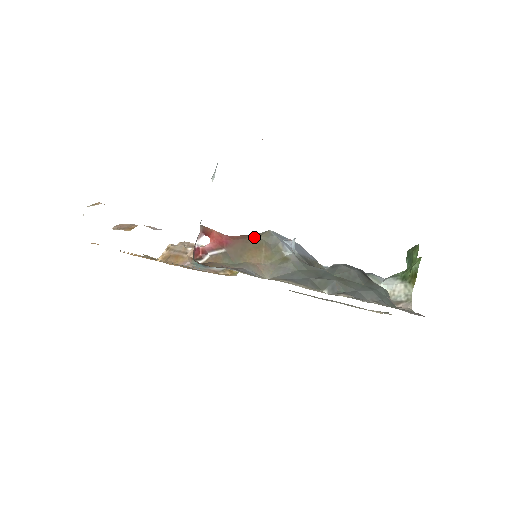
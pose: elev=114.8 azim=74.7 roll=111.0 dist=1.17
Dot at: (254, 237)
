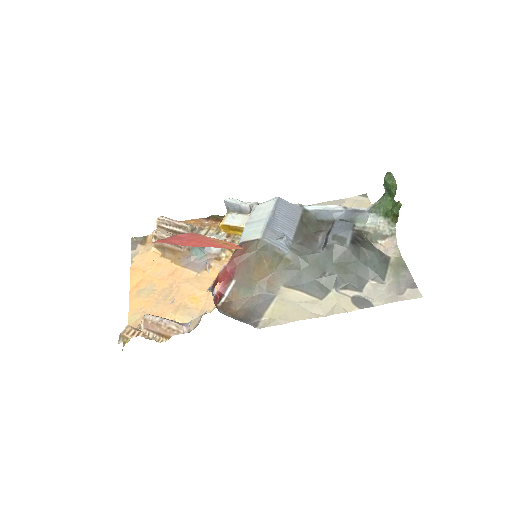
Dot at: (251, 253)
